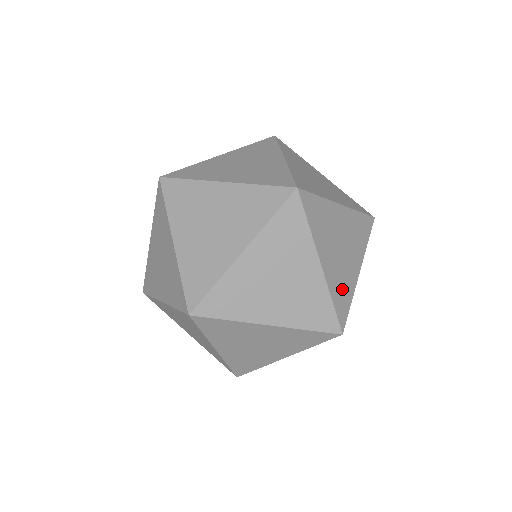
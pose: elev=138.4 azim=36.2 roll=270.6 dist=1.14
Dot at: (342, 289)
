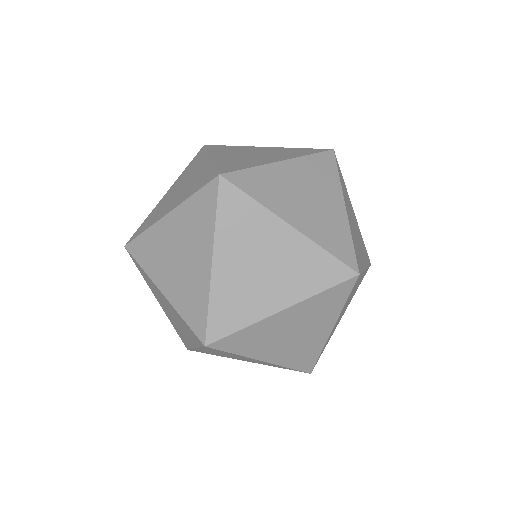
Dot at: (234, 306)
